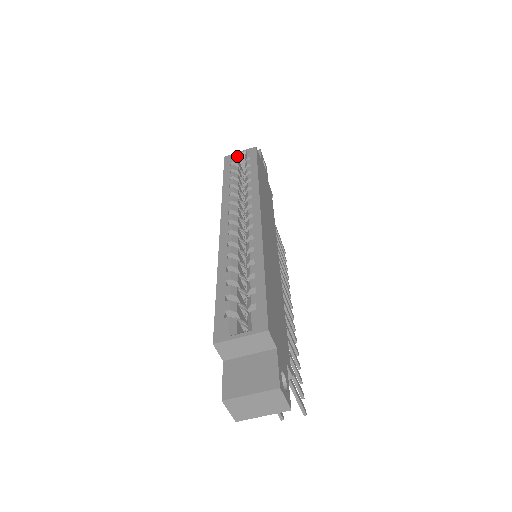
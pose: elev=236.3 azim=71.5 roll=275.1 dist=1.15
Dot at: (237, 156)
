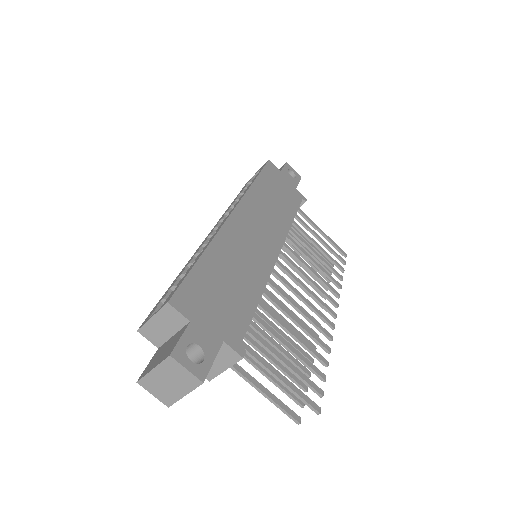
Dot at: occluded
